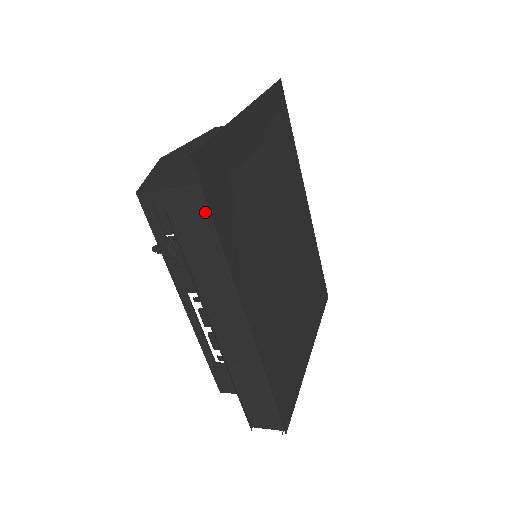
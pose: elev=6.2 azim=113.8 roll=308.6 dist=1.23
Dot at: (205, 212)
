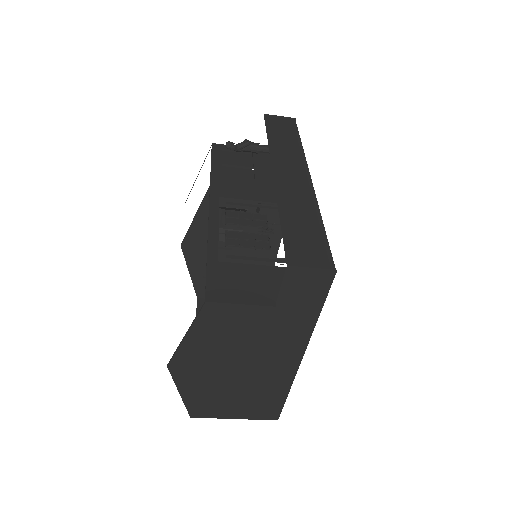
Dot at: (291, 122)
